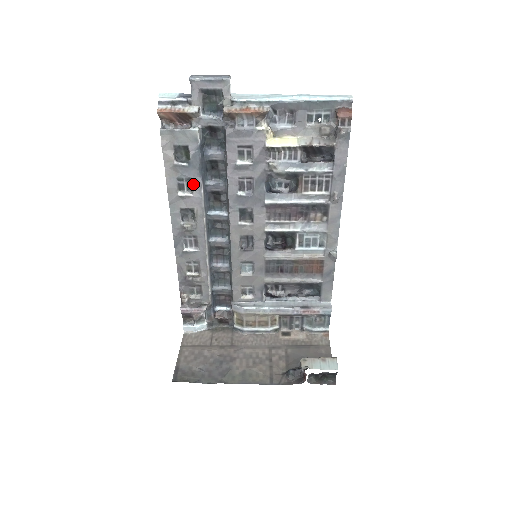
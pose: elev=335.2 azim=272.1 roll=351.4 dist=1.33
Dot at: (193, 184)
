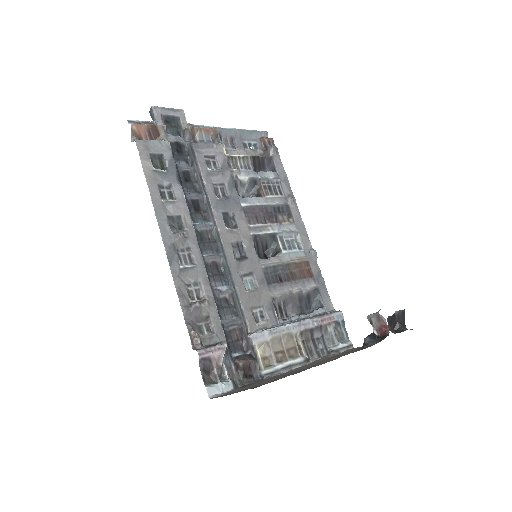
Dot at: (174, 190)
